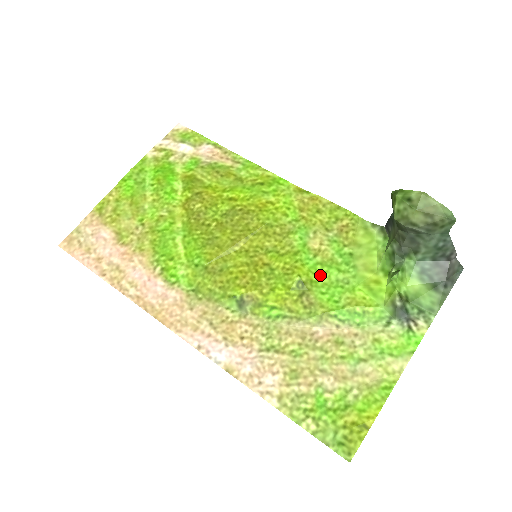
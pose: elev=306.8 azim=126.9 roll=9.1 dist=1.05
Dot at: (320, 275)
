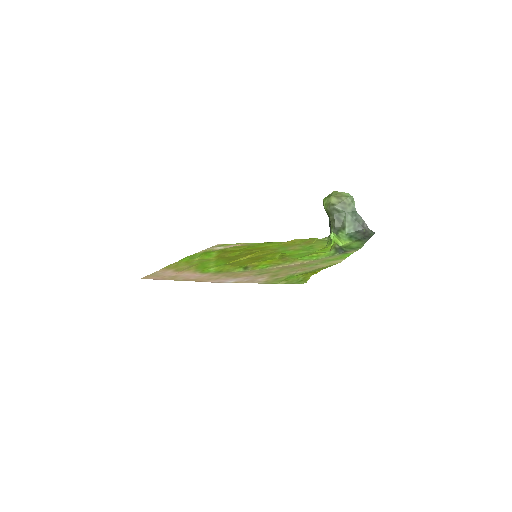
Dot at: (293, 254)
